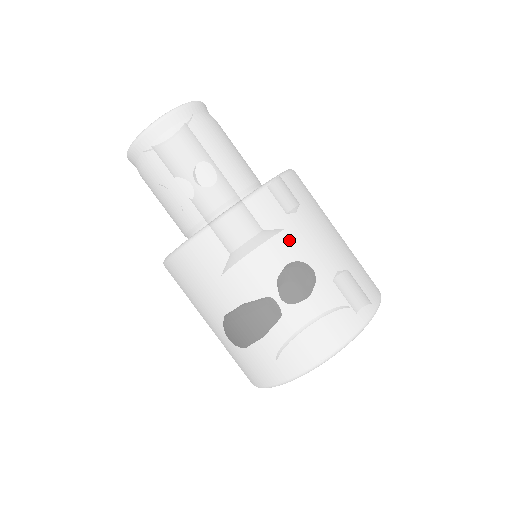
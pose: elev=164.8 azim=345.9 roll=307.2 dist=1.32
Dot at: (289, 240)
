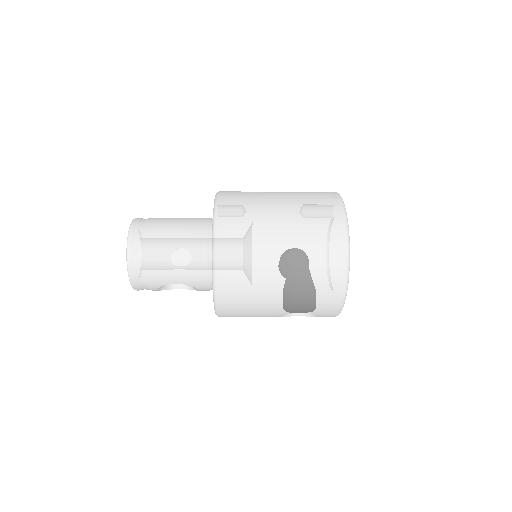
Dot at: (257, 198)
